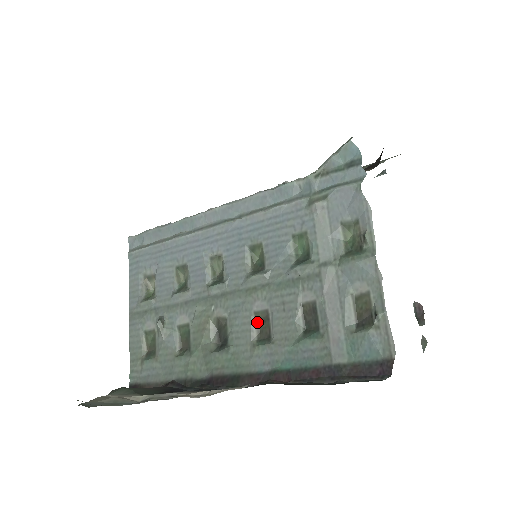
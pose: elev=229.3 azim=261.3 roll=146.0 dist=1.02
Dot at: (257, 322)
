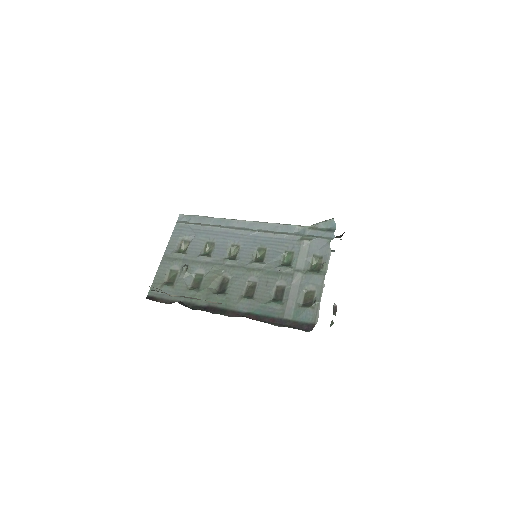
Dot at: (247, 287)
